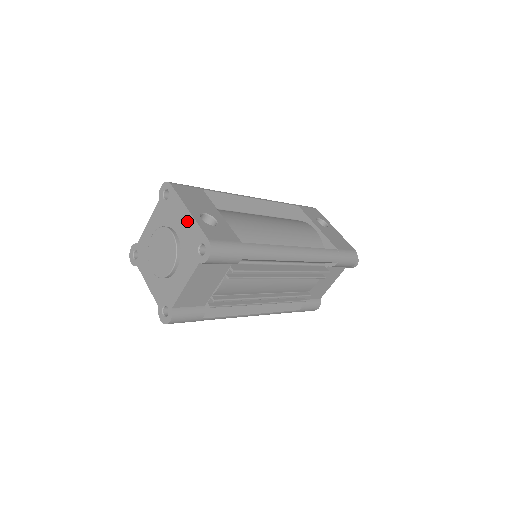
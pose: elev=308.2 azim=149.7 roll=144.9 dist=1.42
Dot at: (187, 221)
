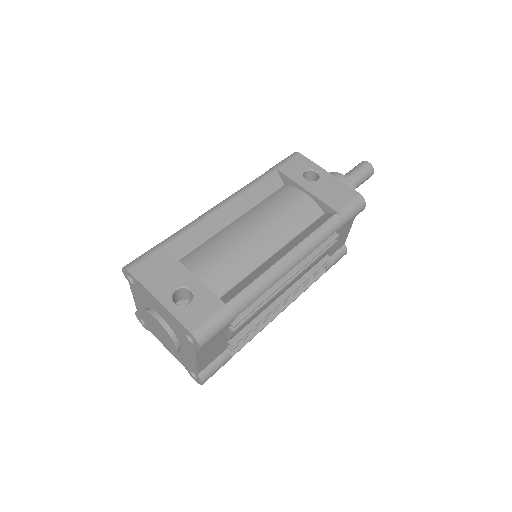
Dot at: (163, 310)
